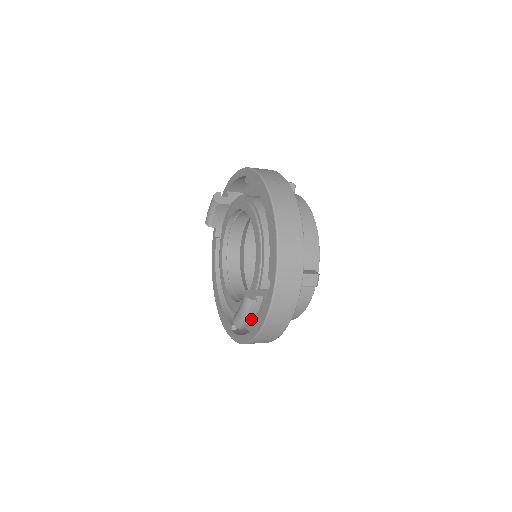
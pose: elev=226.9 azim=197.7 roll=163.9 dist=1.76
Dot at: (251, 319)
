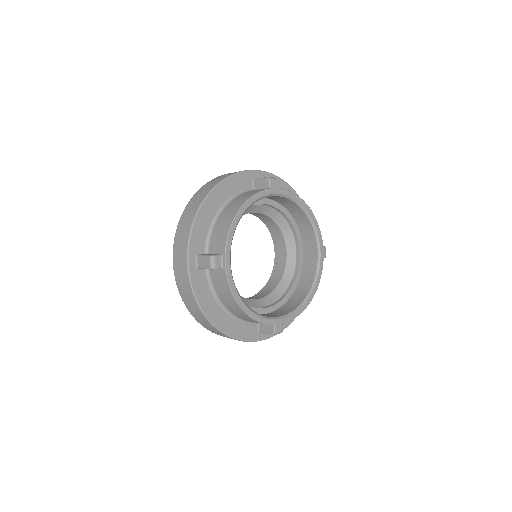
Dot at: occluded
